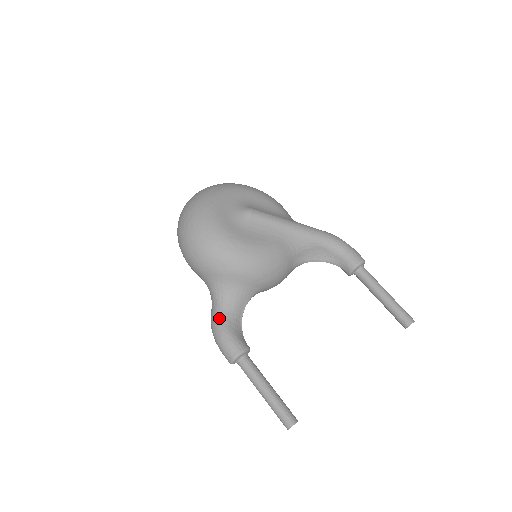
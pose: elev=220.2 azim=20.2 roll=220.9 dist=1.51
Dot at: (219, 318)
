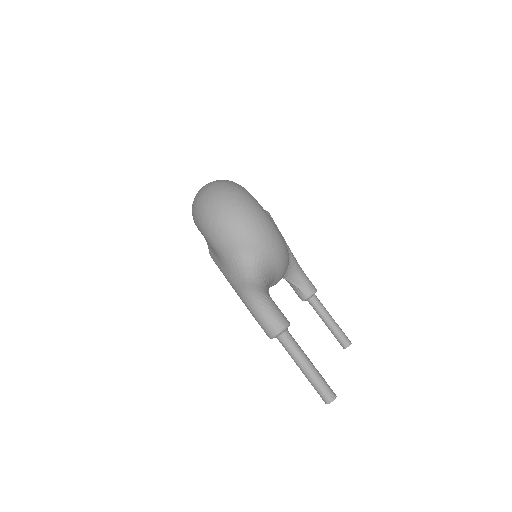
Dot at: (262, 289)
